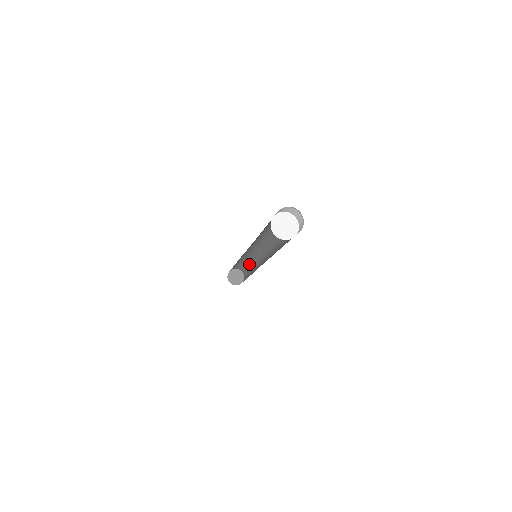
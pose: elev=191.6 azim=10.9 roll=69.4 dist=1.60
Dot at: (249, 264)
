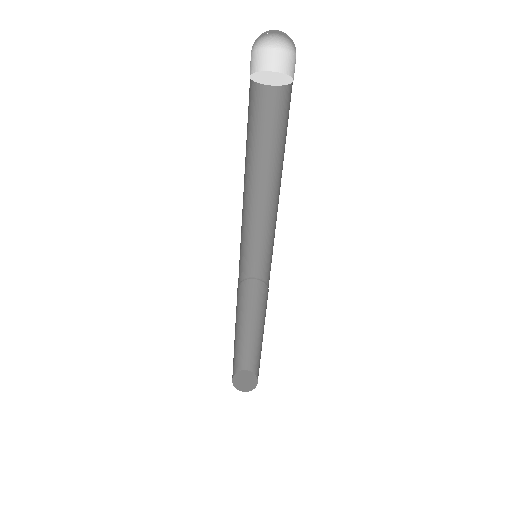
Dot at: (248, 329)
